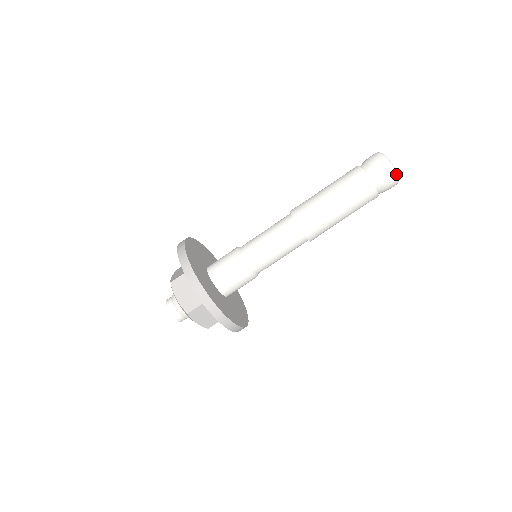
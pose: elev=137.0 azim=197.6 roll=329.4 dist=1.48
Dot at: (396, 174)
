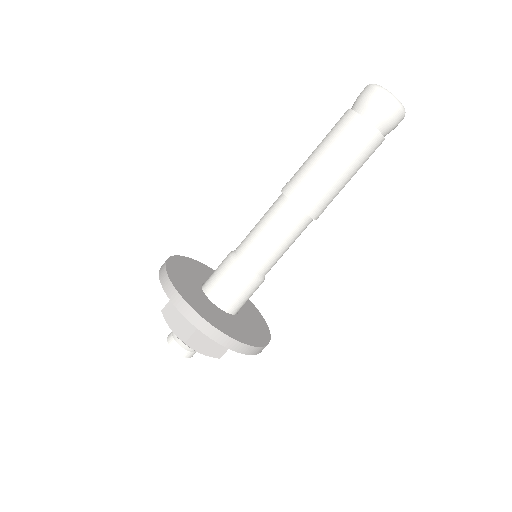
Dot at: (396, 101)
